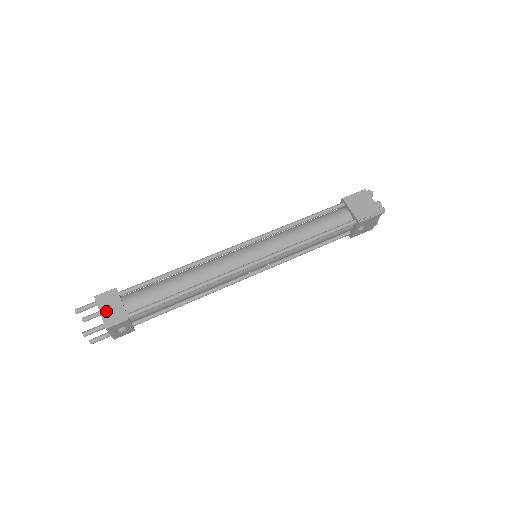
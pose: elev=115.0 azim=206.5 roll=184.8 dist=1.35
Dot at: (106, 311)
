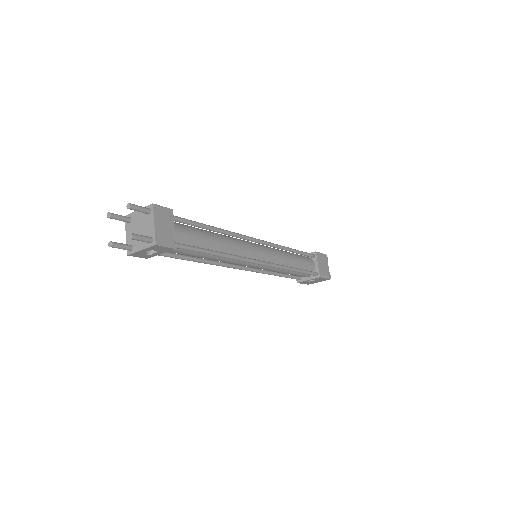
Dot at: (160, 226)
